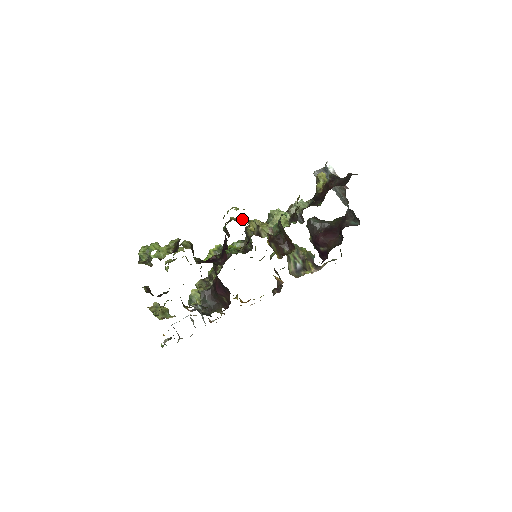
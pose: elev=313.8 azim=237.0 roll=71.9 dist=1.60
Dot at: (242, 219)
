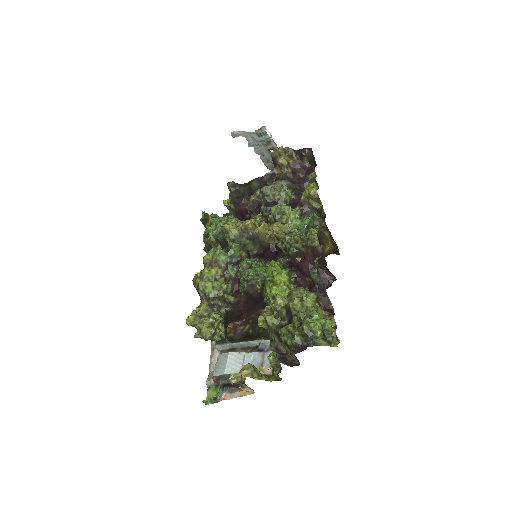
Dot at: occluded
